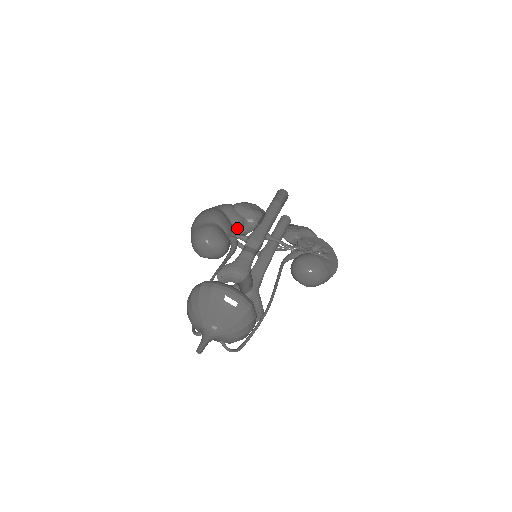
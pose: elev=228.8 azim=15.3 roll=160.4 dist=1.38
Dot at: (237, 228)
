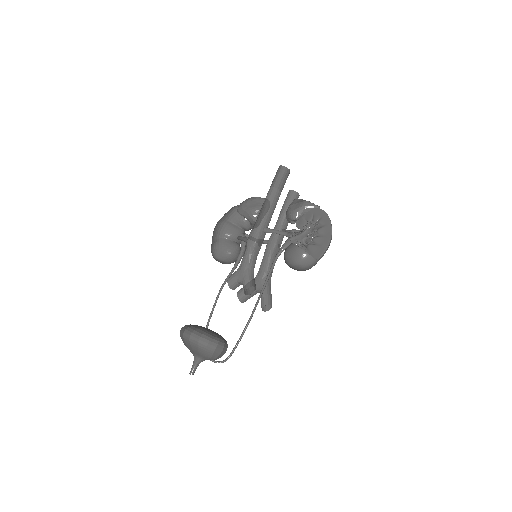
Dot at: (245, 228)
